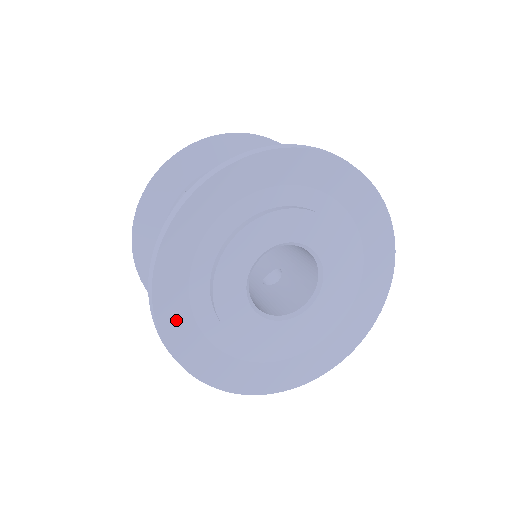
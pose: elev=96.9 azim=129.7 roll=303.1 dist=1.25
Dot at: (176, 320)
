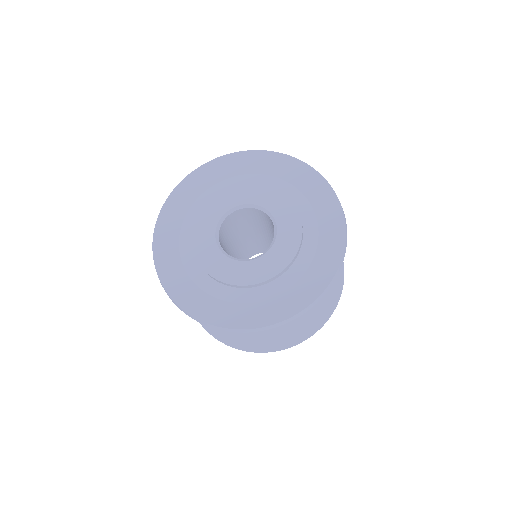
Dot at: (175, 279)
